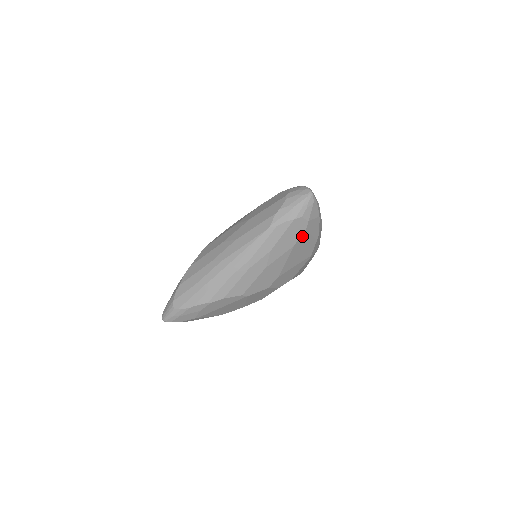
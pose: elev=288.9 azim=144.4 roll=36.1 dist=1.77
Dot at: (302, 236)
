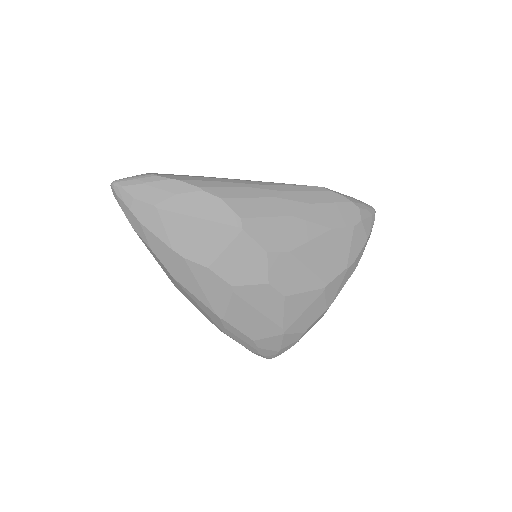
Dot at: (345, 230)
